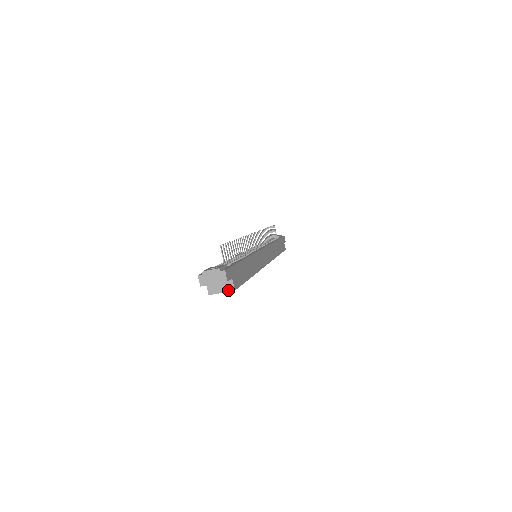
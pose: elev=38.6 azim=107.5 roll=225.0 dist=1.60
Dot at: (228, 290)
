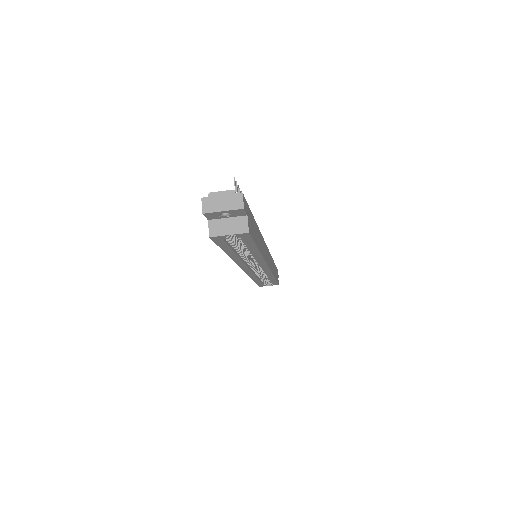
Dot at: (239, 231)
